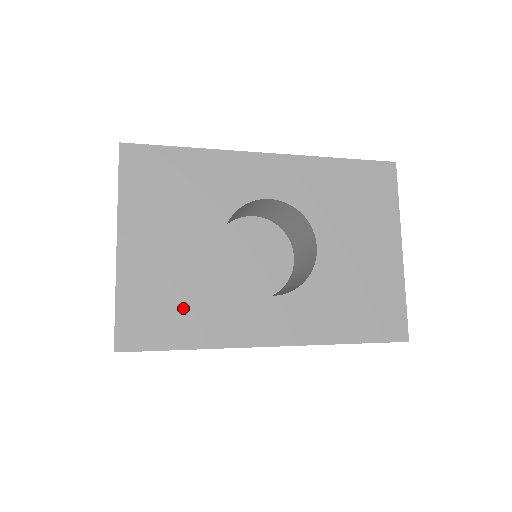
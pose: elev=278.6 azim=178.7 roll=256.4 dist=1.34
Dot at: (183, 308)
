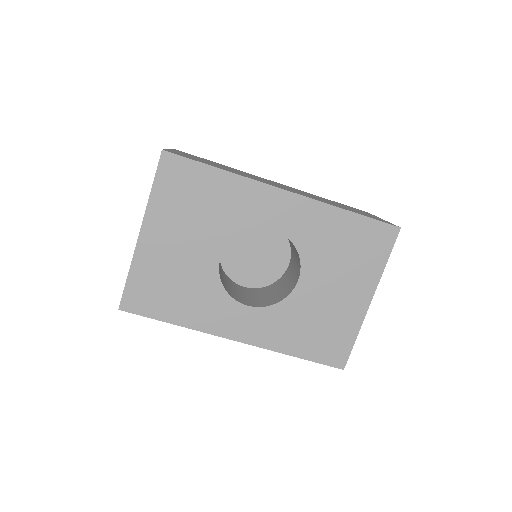
Dot at: (176, 294)
